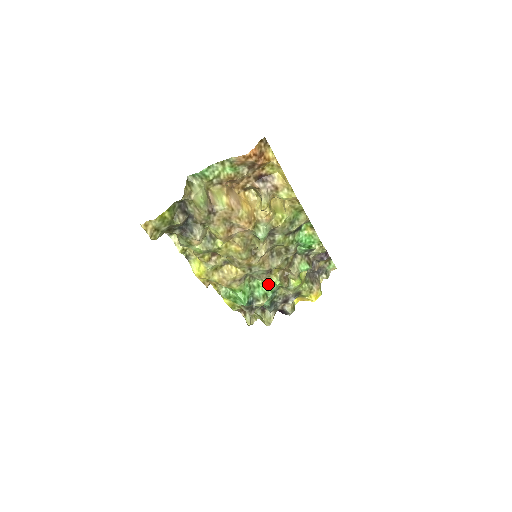
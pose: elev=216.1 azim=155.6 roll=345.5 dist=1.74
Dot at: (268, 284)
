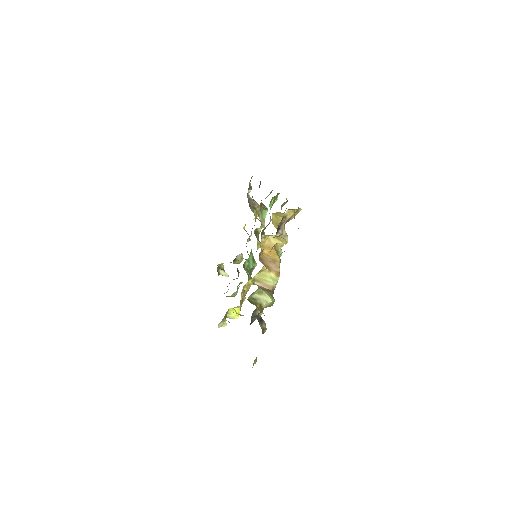
Dot at: (251, 252)
